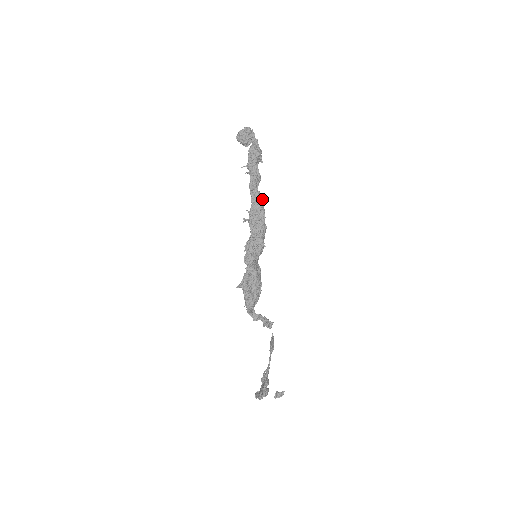
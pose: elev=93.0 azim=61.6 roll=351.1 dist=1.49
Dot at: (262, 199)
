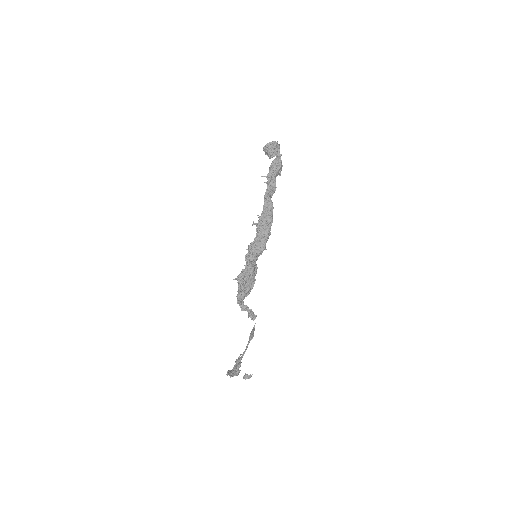
Dot at: (273, 208)
